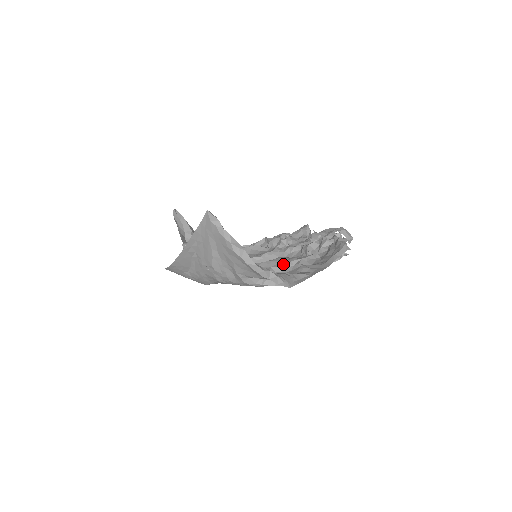
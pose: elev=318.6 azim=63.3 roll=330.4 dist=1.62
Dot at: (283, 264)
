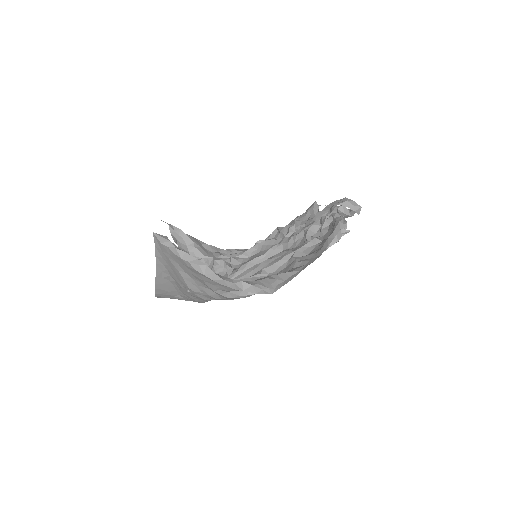
Dot at: (276, 262)
